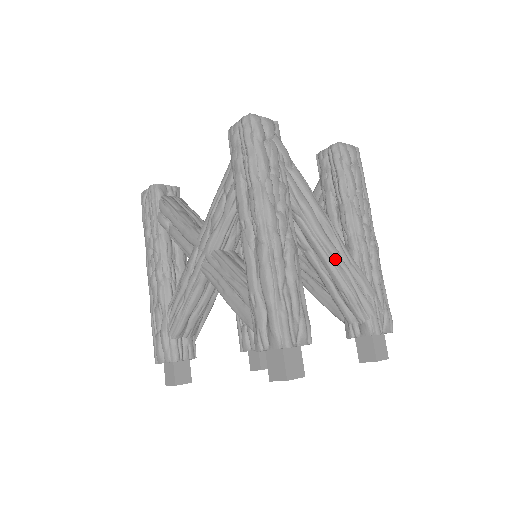
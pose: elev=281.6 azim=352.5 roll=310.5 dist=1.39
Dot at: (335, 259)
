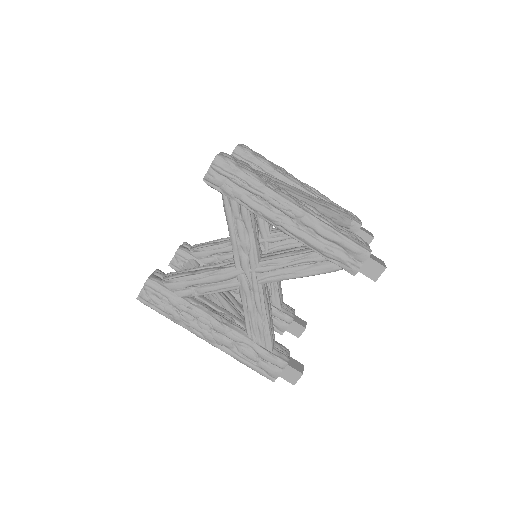
Dot at: (316, 203)
